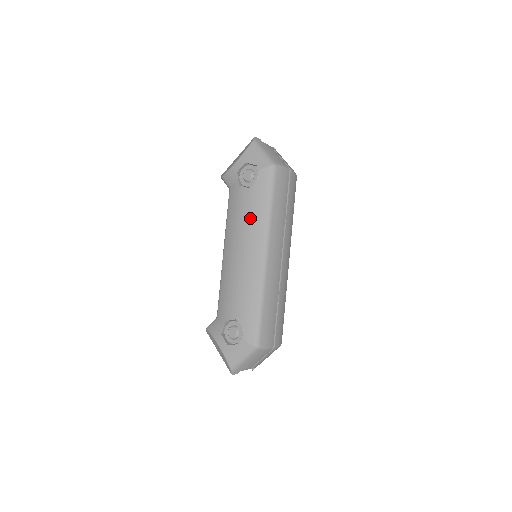
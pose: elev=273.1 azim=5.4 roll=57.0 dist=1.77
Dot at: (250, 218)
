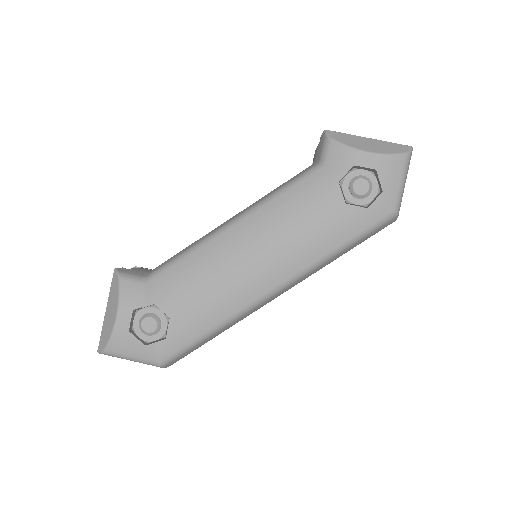
Dot at: (309, 237)
